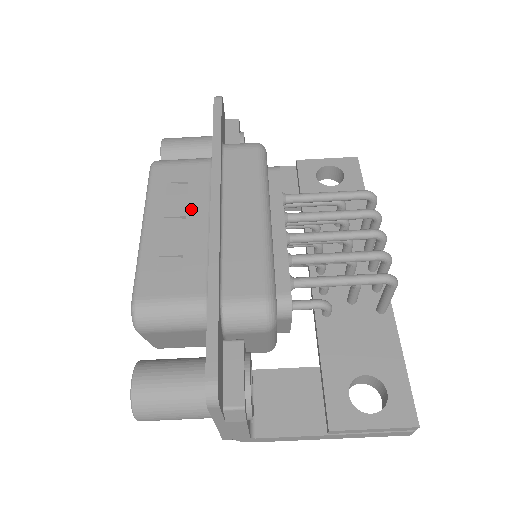
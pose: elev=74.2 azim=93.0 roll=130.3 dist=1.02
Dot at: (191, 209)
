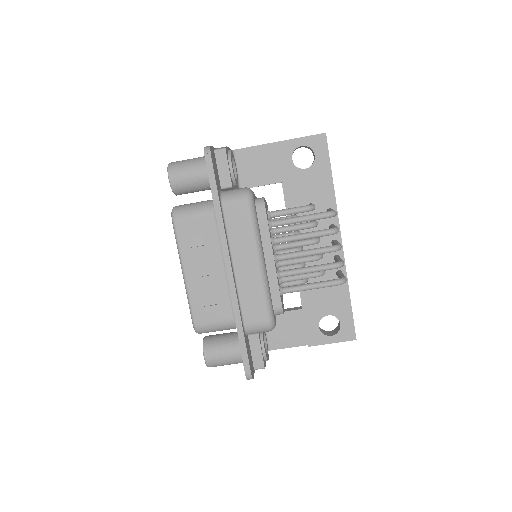
Dot at: (211, 258)
